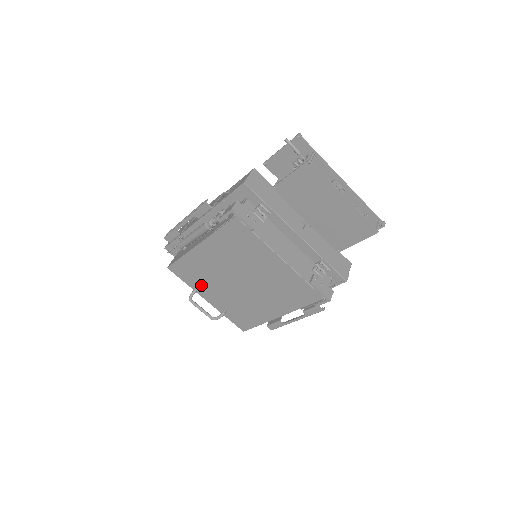
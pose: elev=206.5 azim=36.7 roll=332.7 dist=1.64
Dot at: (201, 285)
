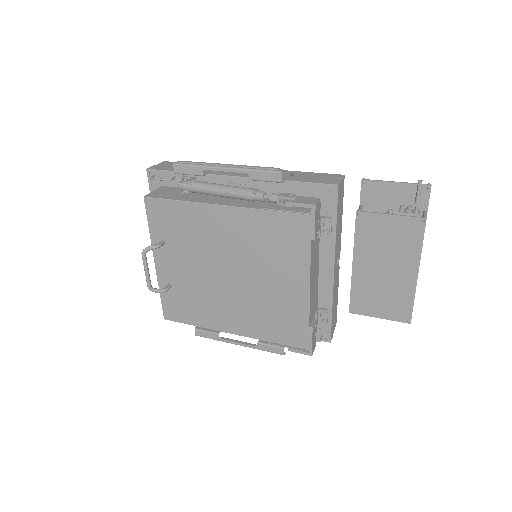
Dot at: (169, 244)
